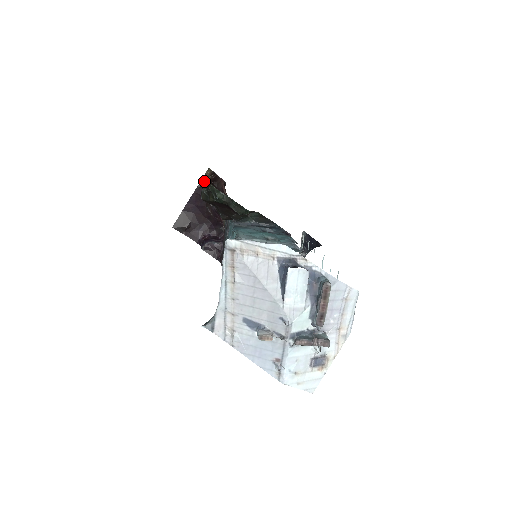
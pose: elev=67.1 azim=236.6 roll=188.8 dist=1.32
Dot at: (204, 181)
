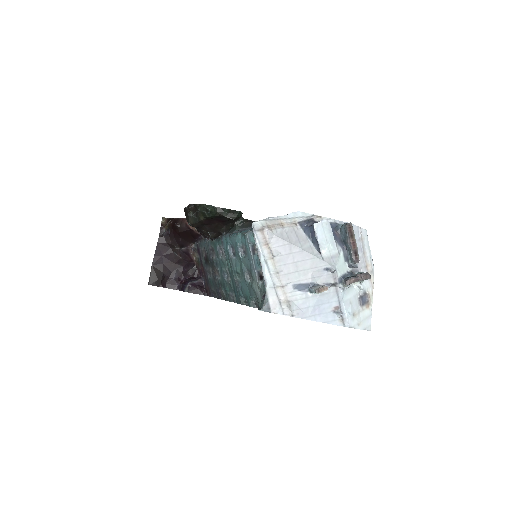
Dot at: (163, 230)
